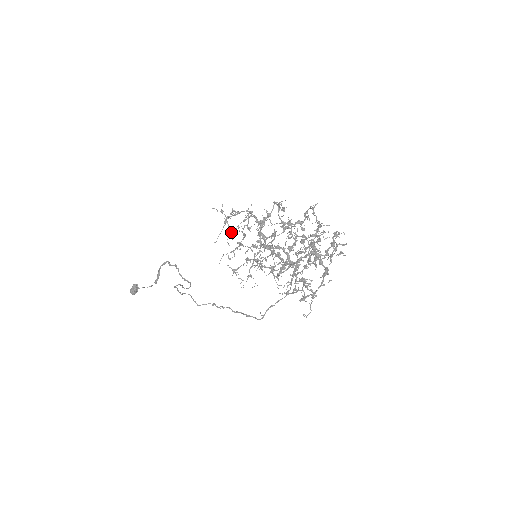
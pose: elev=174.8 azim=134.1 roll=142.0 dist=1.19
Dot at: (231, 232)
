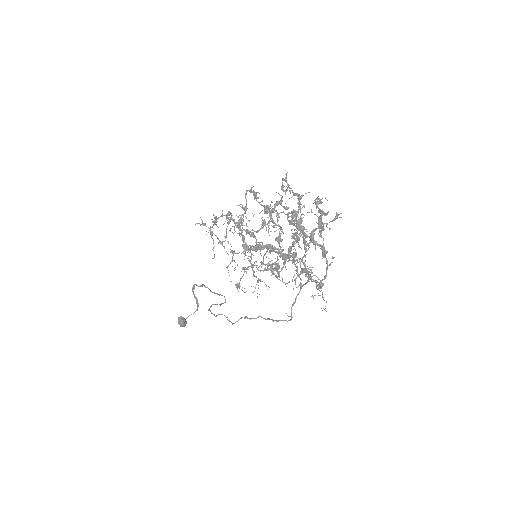
Dot at: occluded
